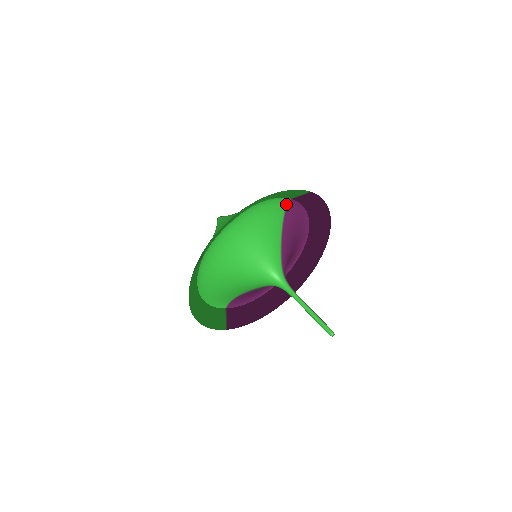
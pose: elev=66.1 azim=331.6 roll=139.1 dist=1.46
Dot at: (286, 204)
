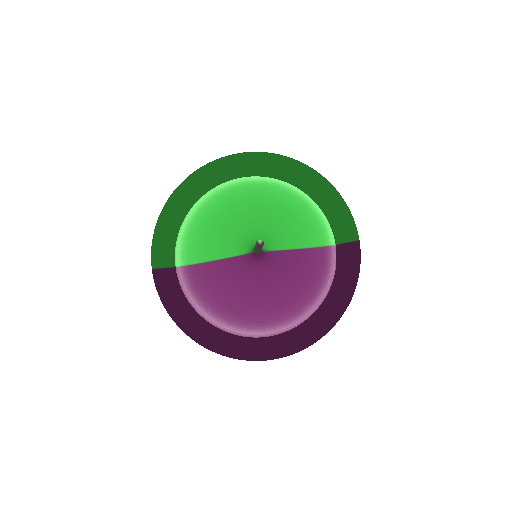
Dot at: (328, 244)
